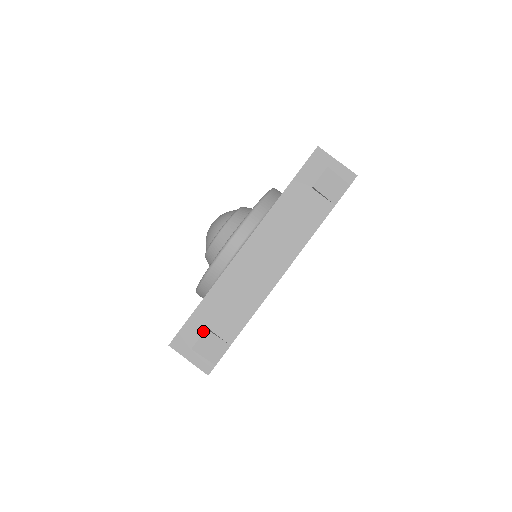
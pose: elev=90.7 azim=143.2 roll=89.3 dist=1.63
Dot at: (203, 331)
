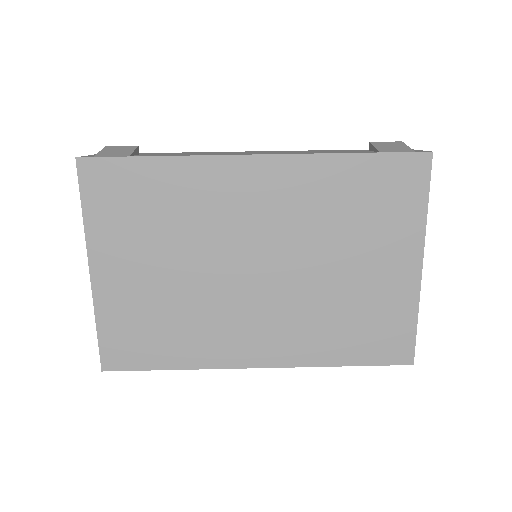
Dot at: occluded
